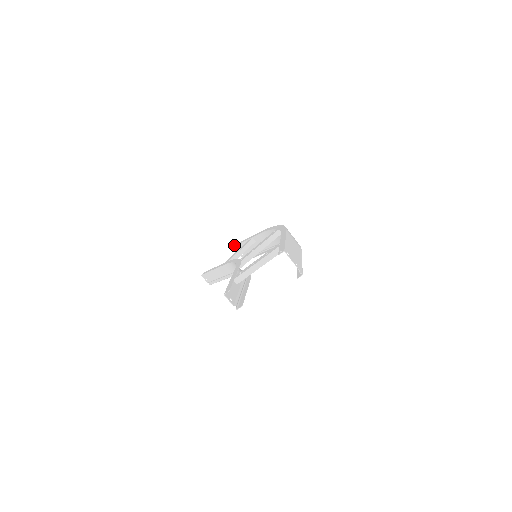
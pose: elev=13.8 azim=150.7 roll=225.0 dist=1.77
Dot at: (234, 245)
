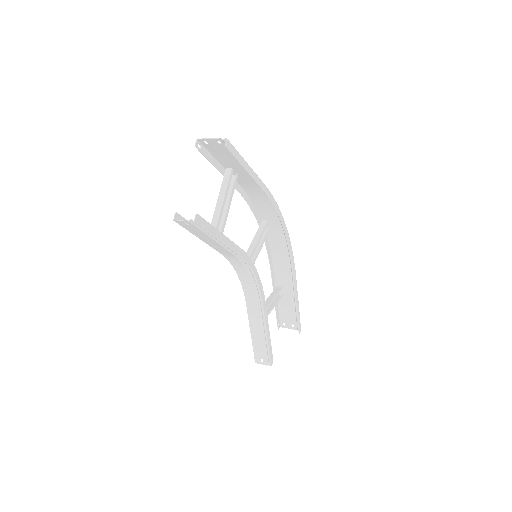
Dot at: (278, 322)
